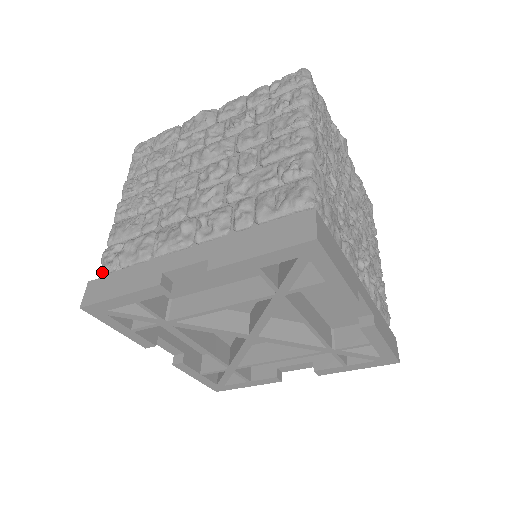
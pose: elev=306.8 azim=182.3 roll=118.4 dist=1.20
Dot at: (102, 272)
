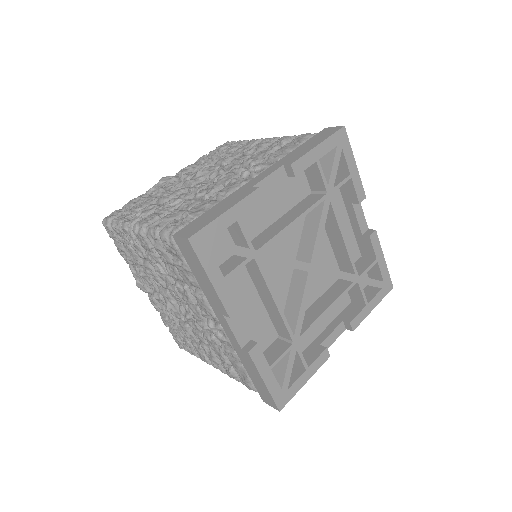
Dot at: occluded
